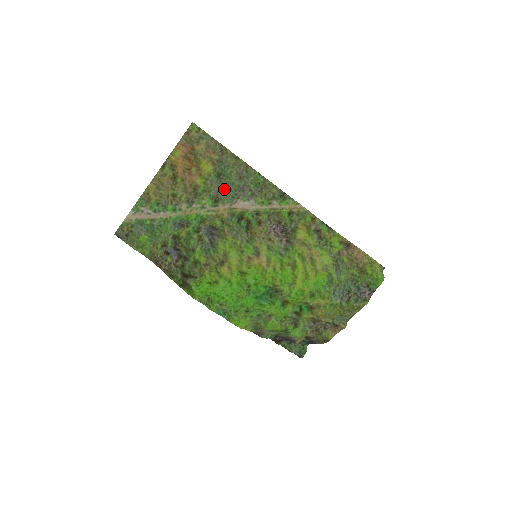
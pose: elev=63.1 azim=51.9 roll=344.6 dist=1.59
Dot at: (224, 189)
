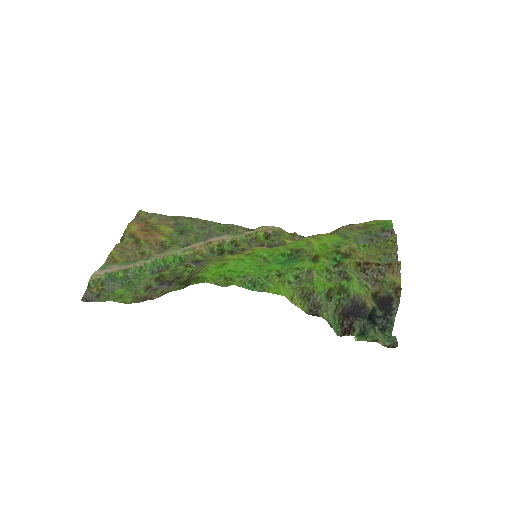
Dot at: (192, 238)
